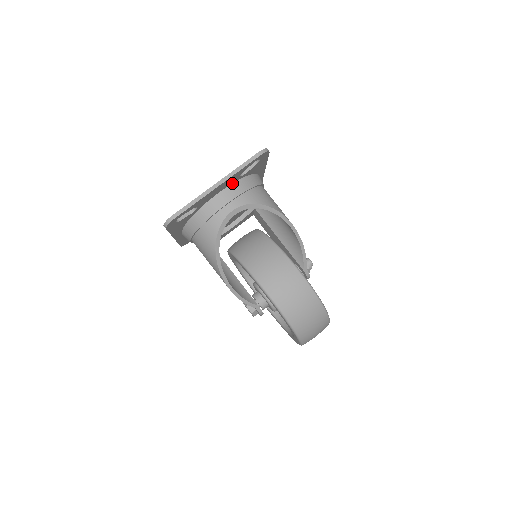
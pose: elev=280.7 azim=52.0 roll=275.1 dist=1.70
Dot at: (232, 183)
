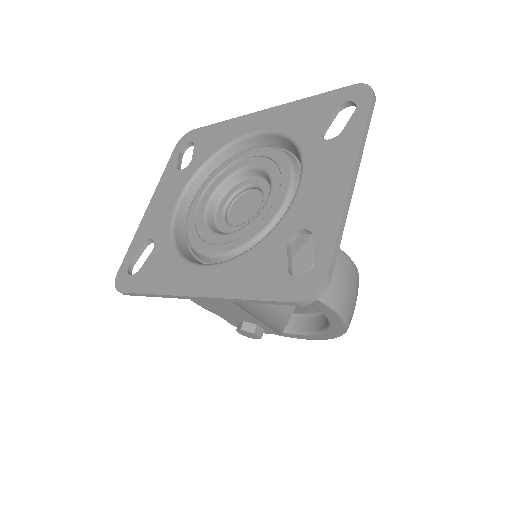
Dot at: (316, 161)
